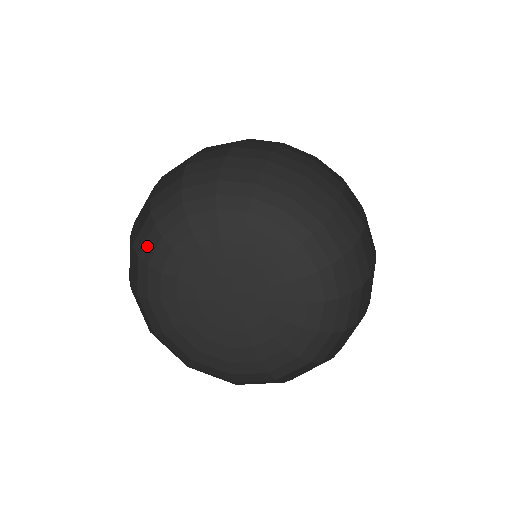
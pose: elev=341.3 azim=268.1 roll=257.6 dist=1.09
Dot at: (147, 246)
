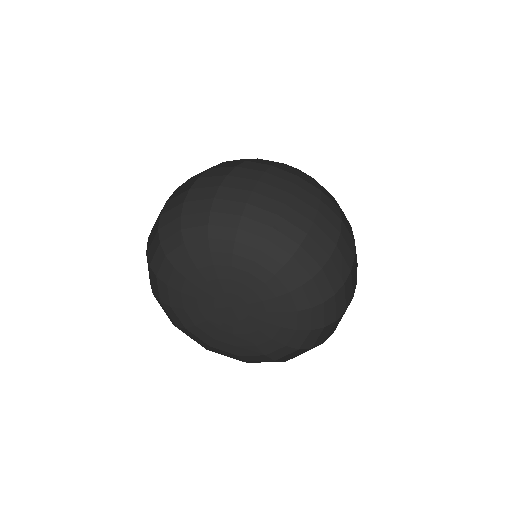
Dot at: (193, 231)
